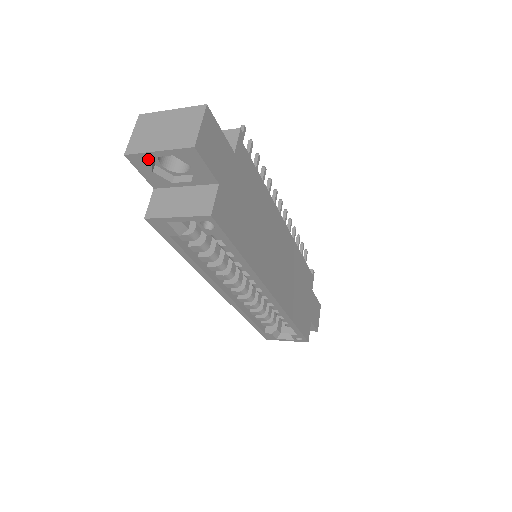
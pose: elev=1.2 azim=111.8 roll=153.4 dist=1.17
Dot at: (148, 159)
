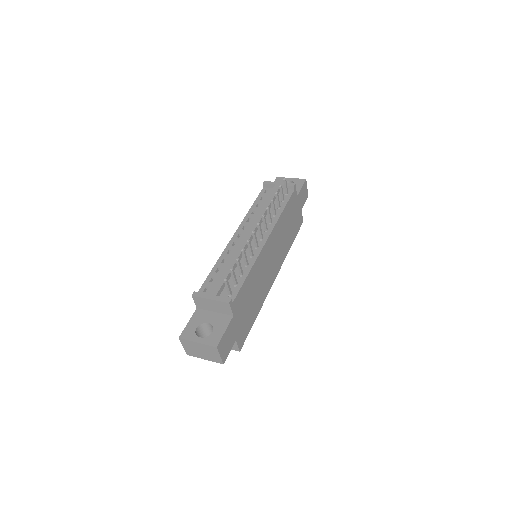
Dot at: occluded
